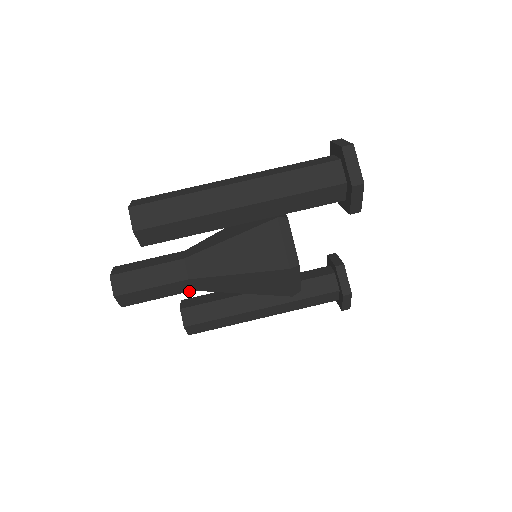
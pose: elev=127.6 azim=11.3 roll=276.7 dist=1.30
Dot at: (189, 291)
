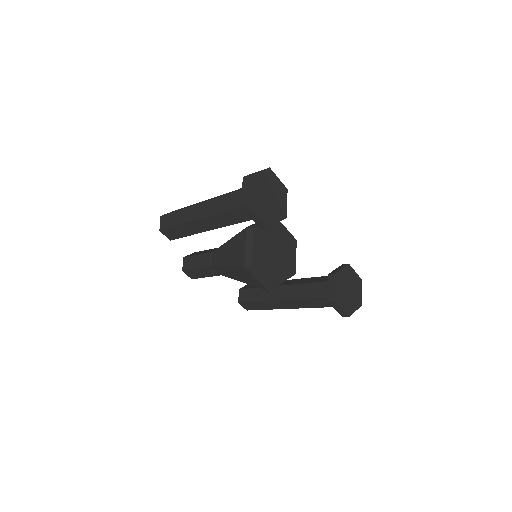
Dot at: occluded
